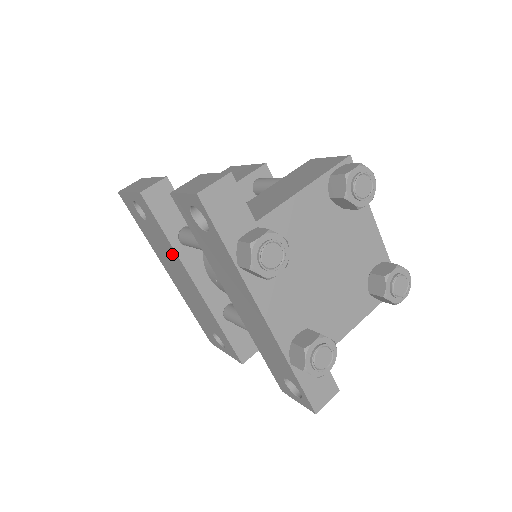
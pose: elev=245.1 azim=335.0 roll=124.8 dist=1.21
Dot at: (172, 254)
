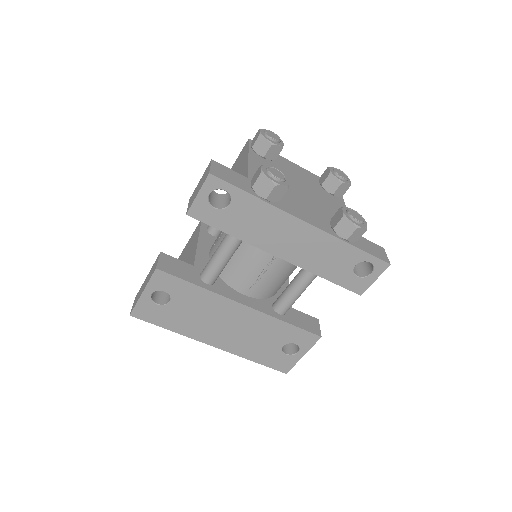
Dot at: (209, 302)
